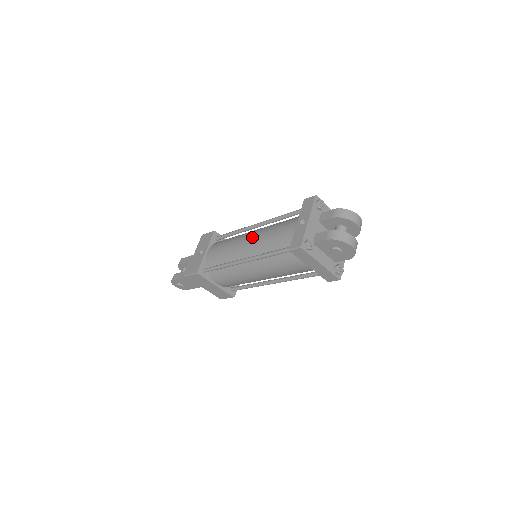
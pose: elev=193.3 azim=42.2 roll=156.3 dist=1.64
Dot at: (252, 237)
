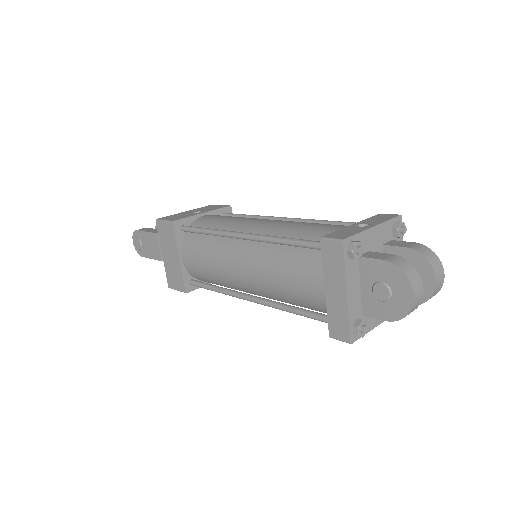
Dot at: (274, 220)
